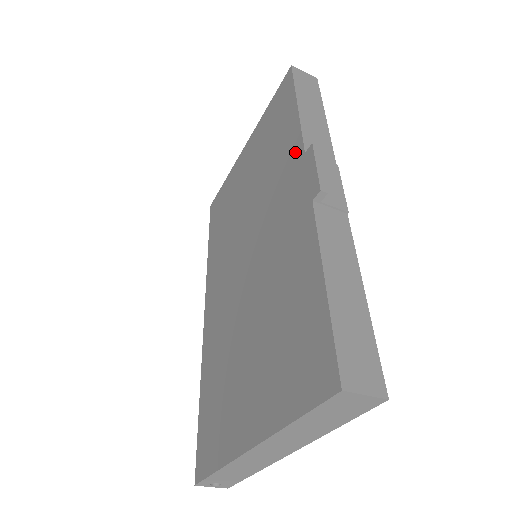
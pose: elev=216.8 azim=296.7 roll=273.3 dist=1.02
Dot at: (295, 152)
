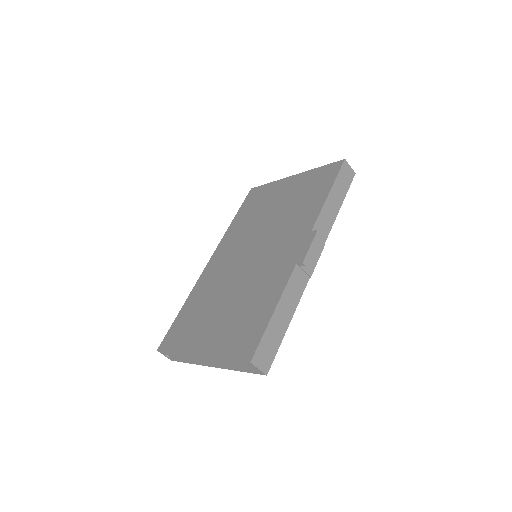
Dot at: (309, 223)
